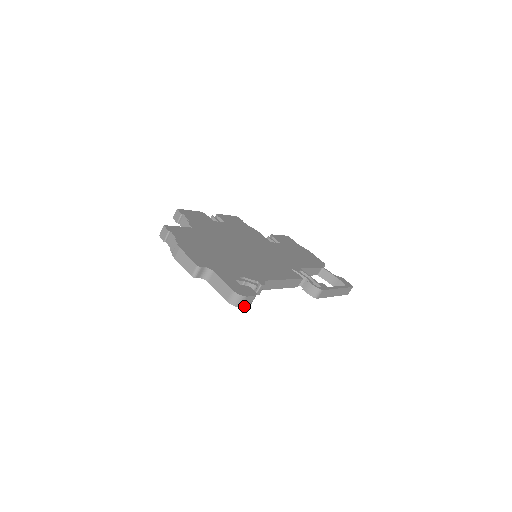
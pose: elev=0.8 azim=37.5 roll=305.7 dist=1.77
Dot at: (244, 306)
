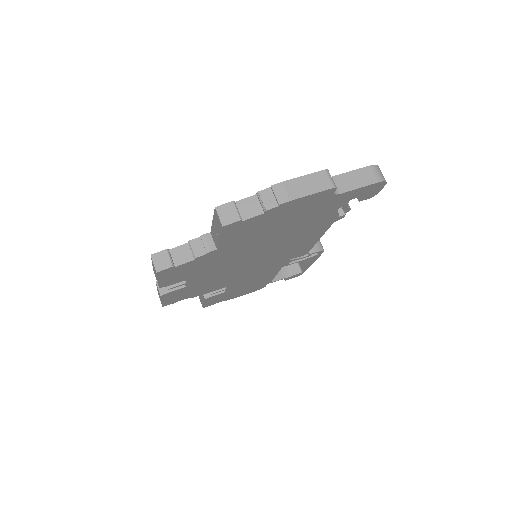
Dot at: (381, 188)
